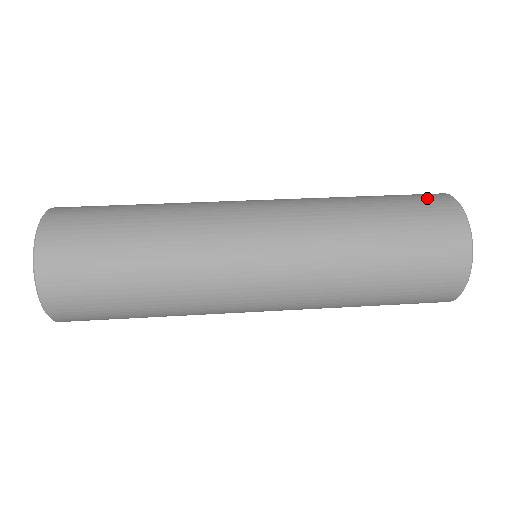
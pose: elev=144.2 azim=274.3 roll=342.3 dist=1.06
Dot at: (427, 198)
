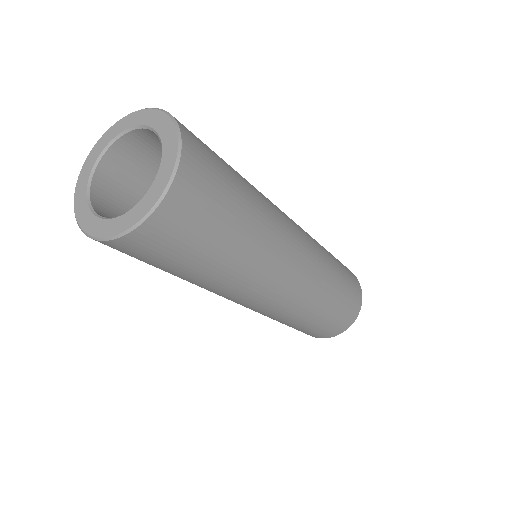
Dot at: occluded
